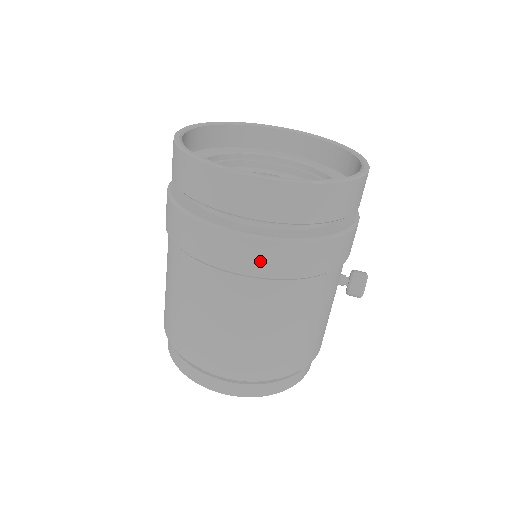
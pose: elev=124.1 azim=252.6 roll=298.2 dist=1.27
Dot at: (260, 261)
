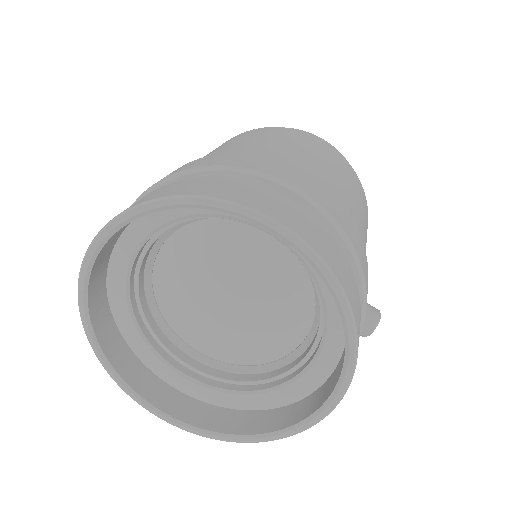
Dot at: occluded
